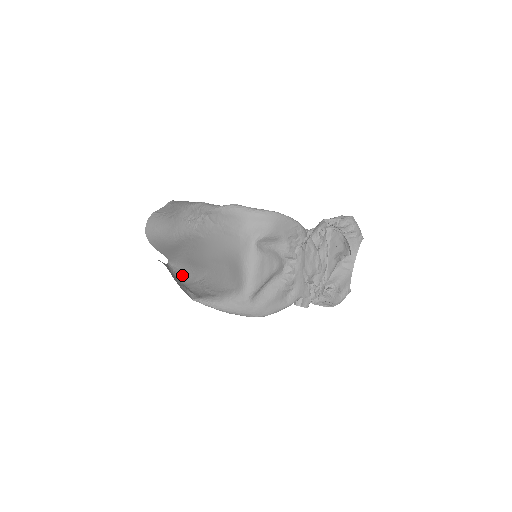
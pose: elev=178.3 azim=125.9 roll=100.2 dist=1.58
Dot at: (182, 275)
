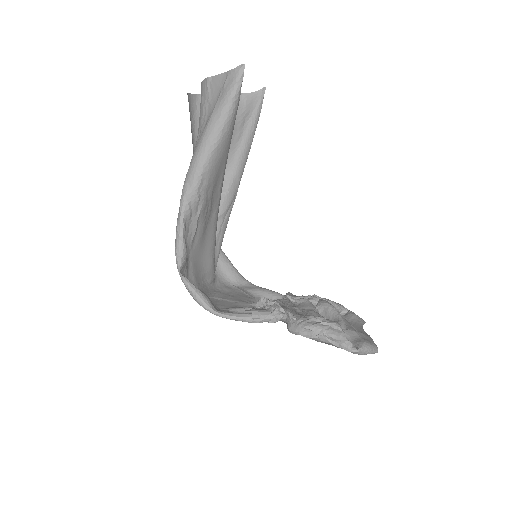
Dot at: (249, 144)
